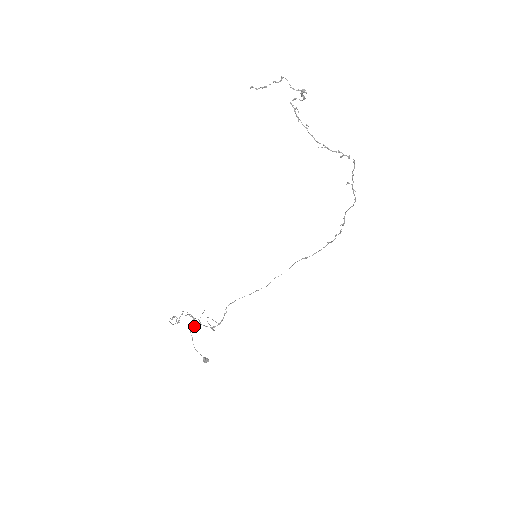
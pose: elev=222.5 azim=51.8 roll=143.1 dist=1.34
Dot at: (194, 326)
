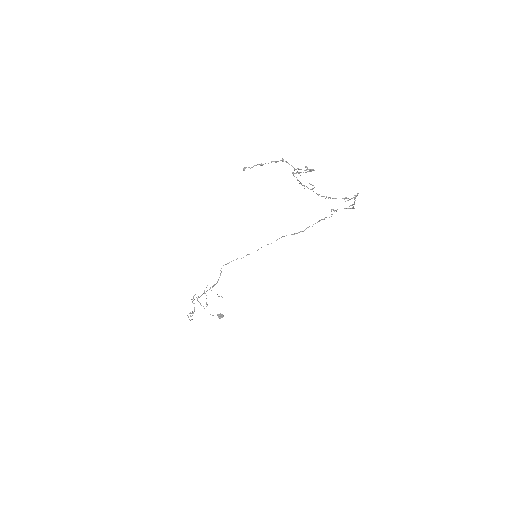
Dot at: occluded
